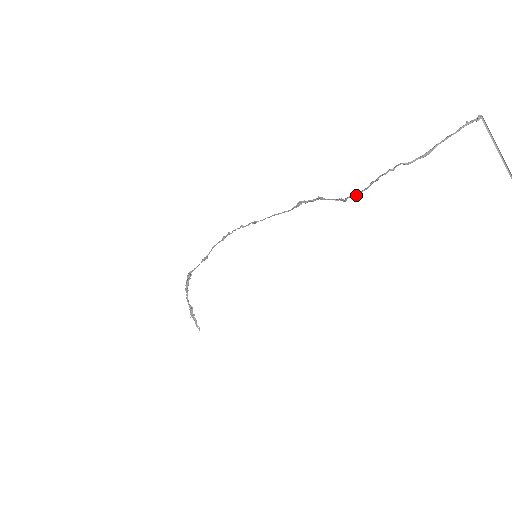
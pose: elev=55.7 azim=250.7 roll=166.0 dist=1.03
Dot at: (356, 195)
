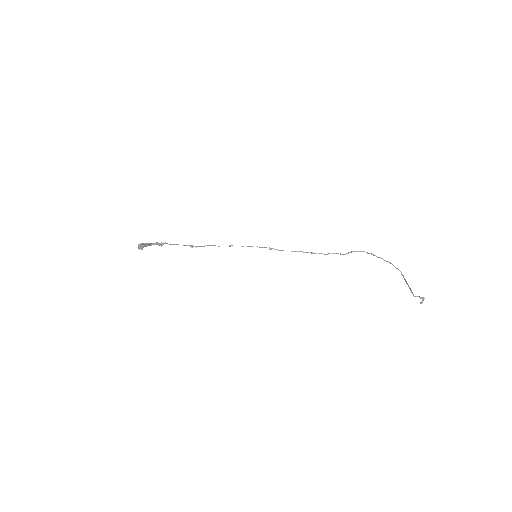
Dot at: (359, 251)
